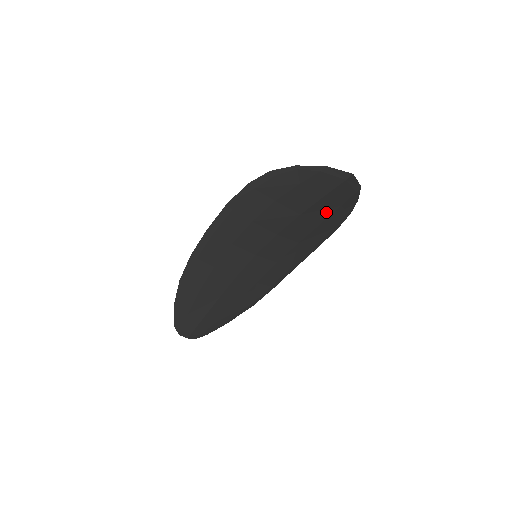
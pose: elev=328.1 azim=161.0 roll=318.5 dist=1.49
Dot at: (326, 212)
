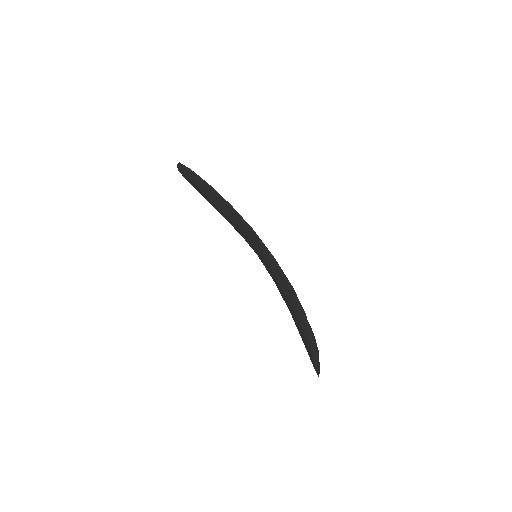
Dot at: occluded
